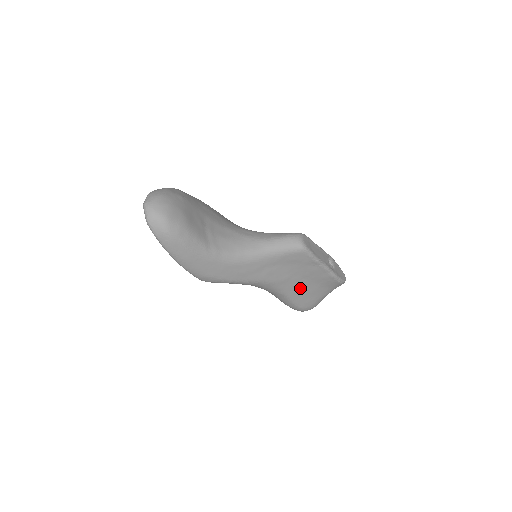
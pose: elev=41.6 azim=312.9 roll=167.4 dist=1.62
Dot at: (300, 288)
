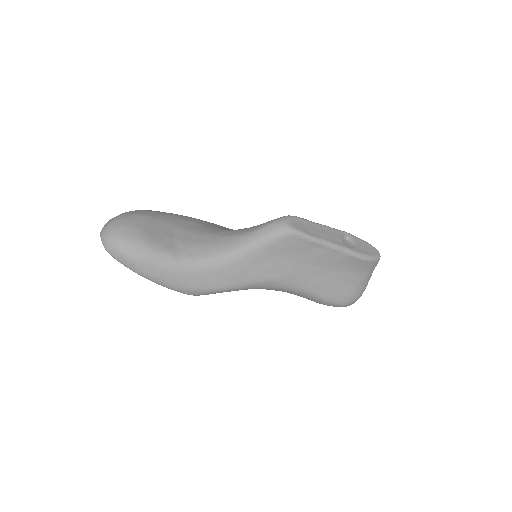
Dot at: (318, 279)
